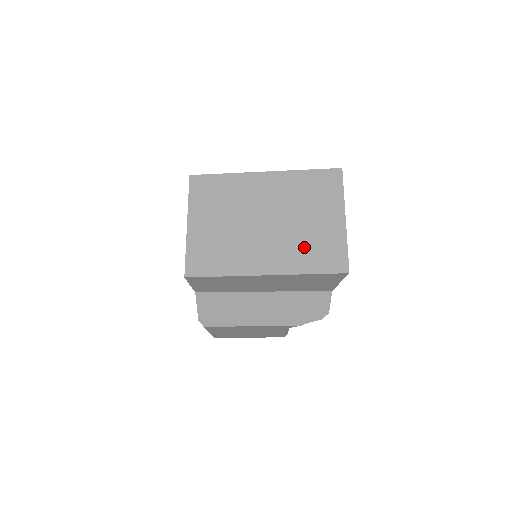
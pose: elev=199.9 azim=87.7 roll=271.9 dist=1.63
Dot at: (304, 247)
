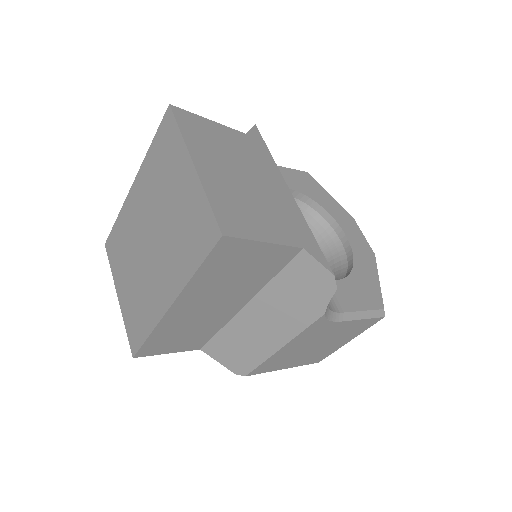
Dot at: (180, 241)
